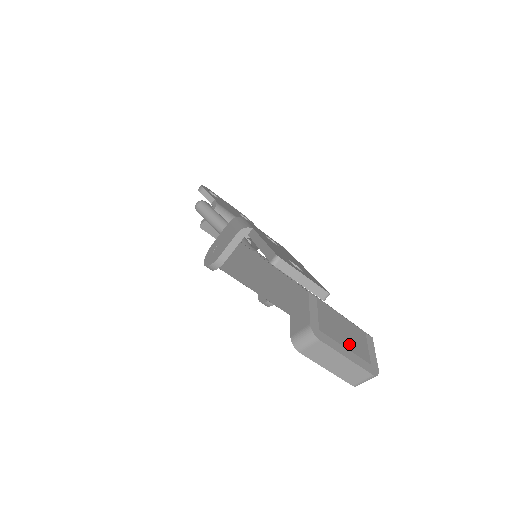
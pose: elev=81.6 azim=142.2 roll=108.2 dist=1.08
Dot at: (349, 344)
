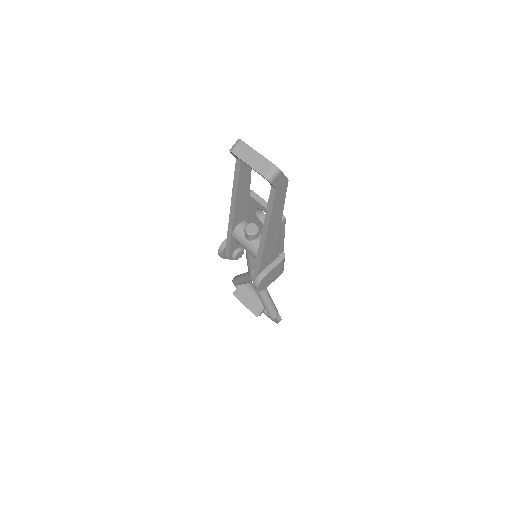
Dot at: occluded
